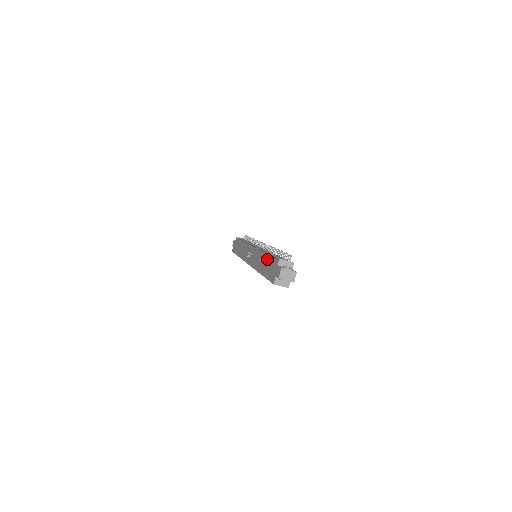
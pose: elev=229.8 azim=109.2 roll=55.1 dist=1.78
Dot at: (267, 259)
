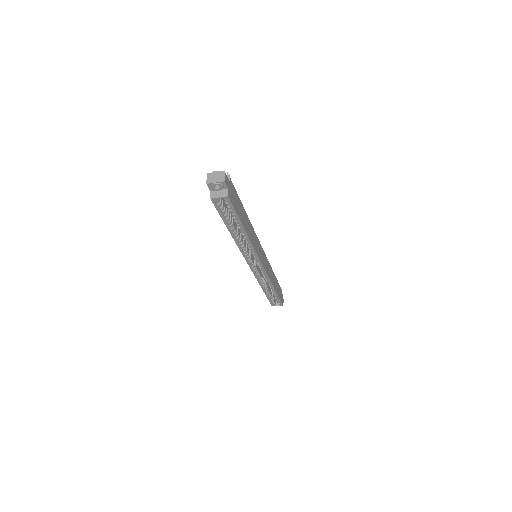
Dot at: occluded
